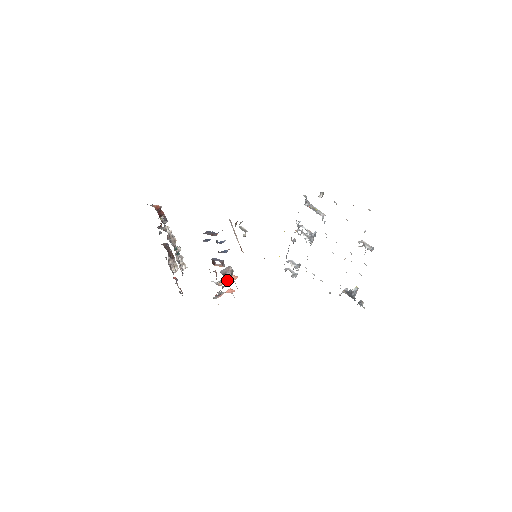
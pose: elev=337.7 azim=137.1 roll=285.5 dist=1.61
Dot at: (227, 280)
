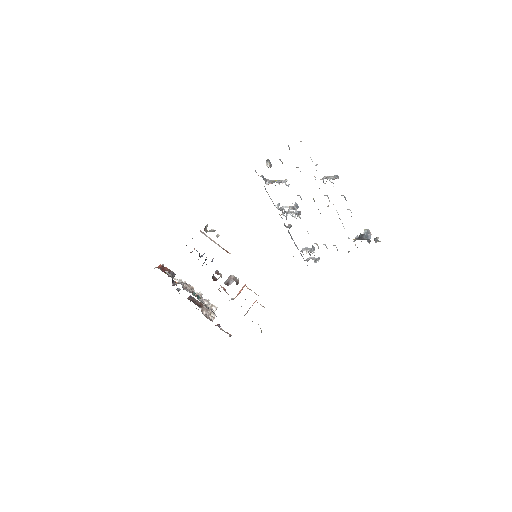
Dot at: (240, 291)
